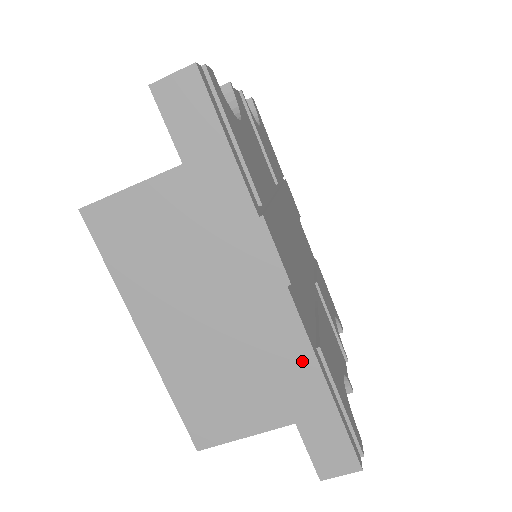
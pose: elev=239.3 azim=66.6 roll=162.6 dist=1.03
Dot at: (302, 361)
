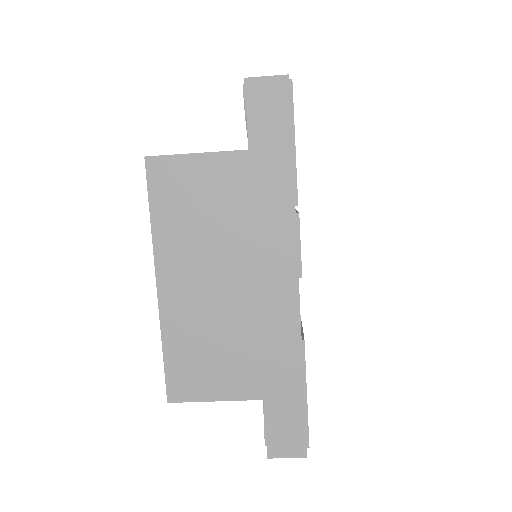
Dot at: (289, 346)
